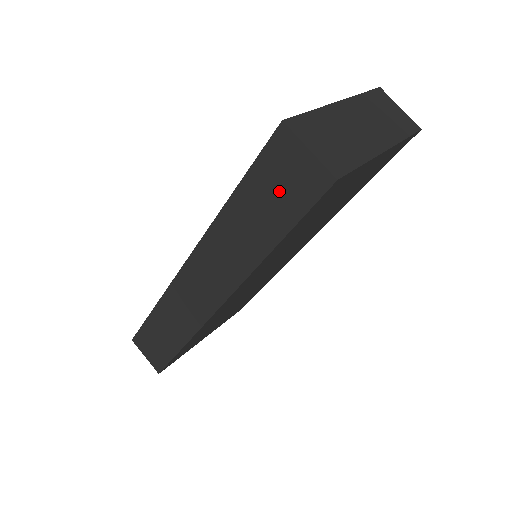
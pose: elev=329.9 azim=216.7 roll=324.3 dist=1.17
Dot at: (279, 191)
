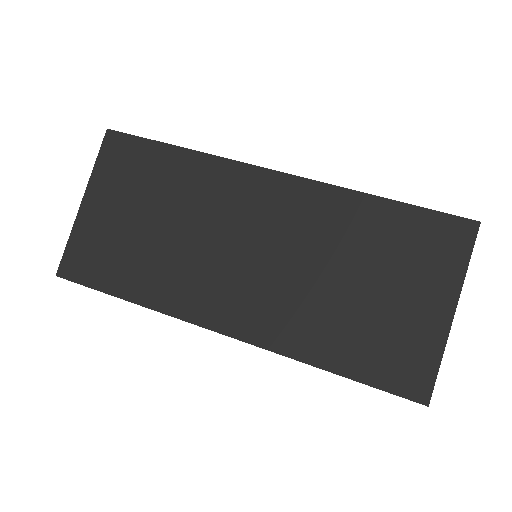
Dot at: occluded
